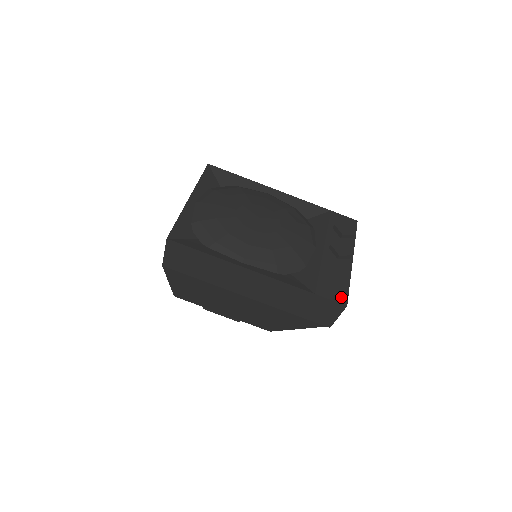
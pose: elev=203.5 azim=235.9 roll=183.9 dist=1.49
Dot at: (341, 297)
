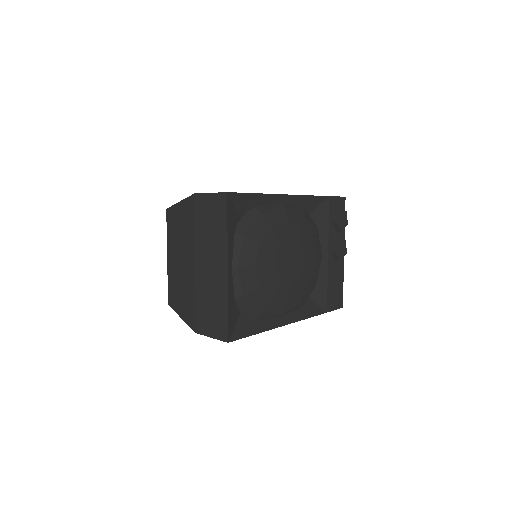
Dot at: (340, 302)
